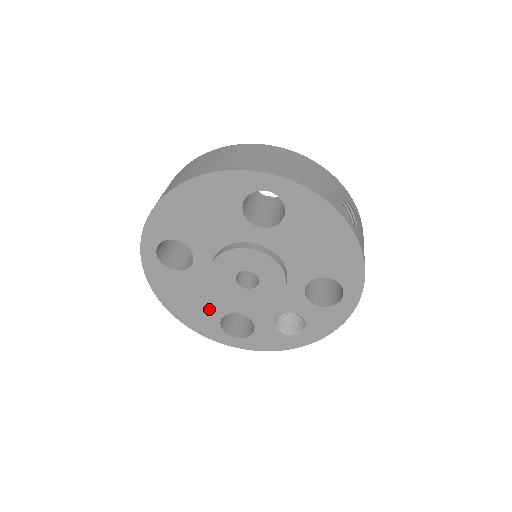
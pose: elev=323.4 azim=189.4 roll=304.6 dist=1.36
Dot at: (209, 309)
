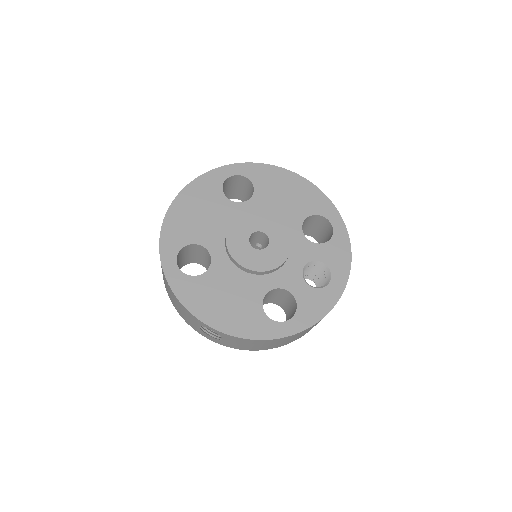
Dot at: (247, 301)
